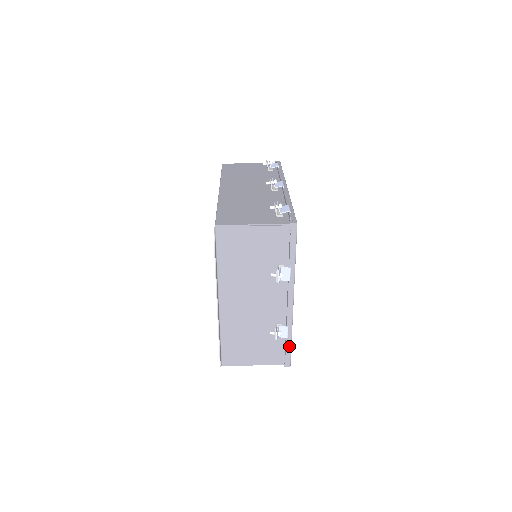
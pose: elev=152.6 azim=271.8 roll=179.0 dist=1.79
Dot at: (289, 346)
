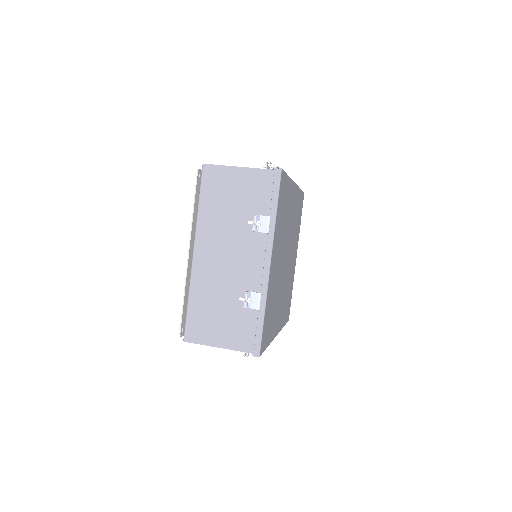
Dot at: (261, 325)
